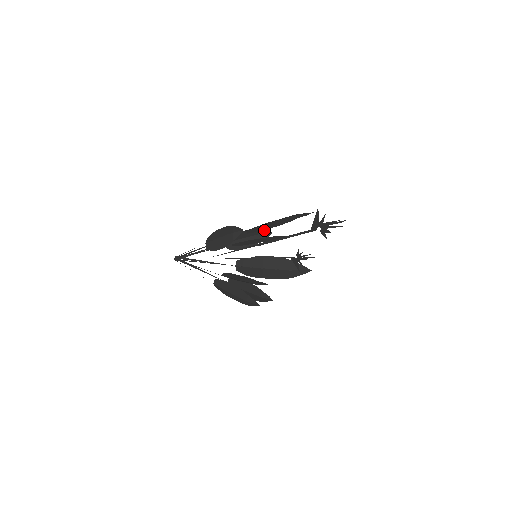
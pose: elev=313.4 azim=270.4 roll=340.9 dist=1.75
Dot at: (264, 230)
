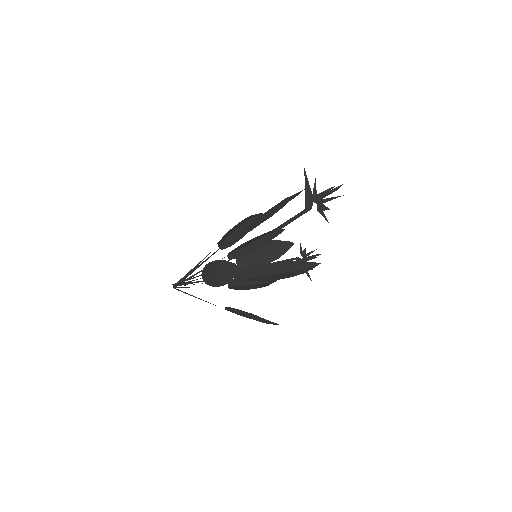
Dot at: (253, 215)
